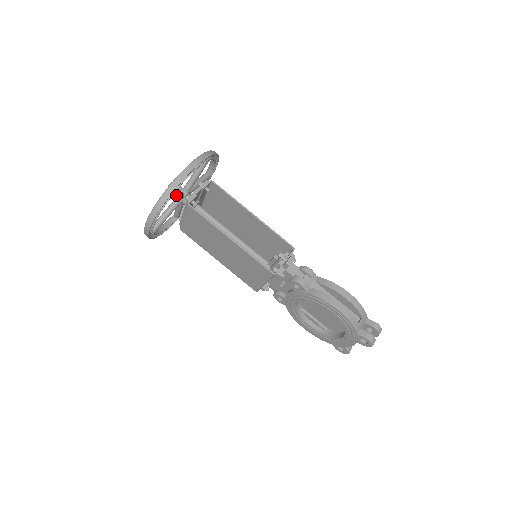
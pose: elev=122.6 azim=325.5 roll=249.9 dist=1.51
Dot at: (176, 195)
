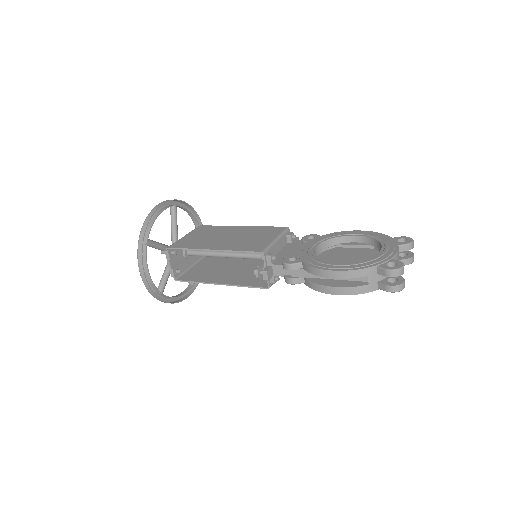
Dot at: (165, 280)
